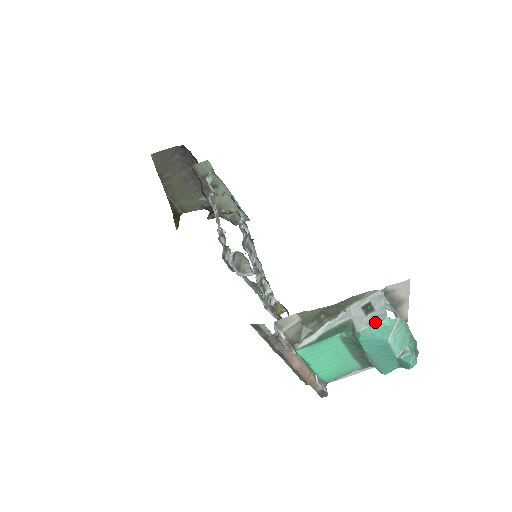
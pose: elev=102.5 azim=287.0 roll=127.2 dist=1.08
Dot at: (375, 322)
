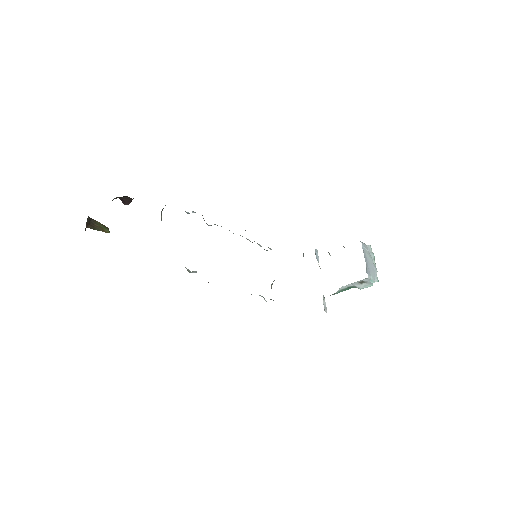
Dot at: (367, 287)
